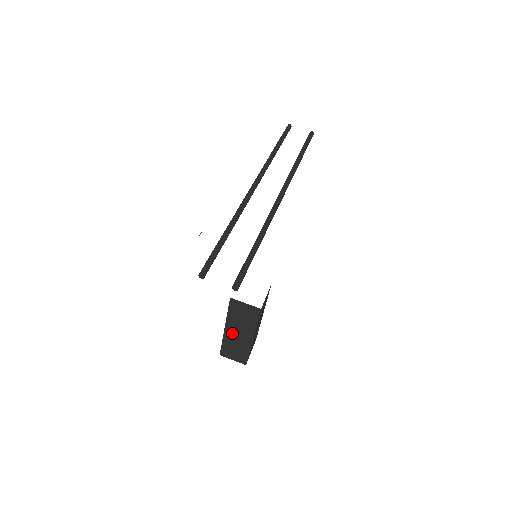
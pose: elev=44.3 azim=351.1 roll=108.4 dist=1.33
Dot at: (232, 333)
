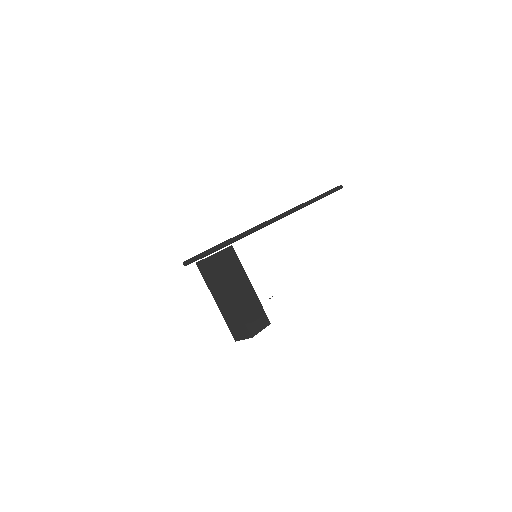
Dot at: (221, 303)
